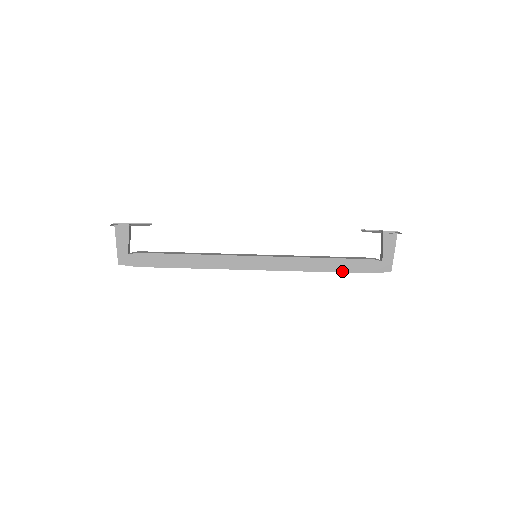
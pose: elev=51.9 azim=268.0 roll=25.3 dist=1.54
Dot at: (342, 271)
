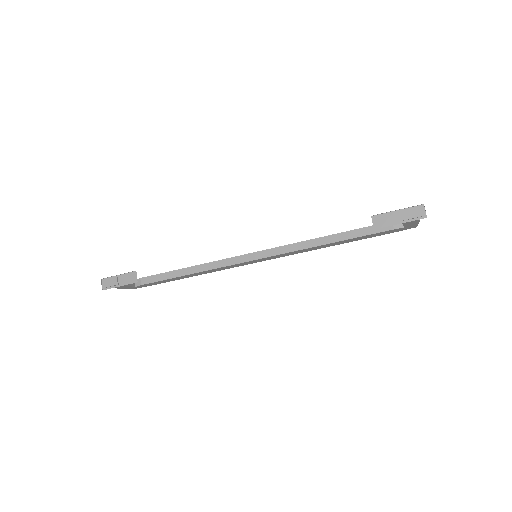
Dot at: (356, 240)
